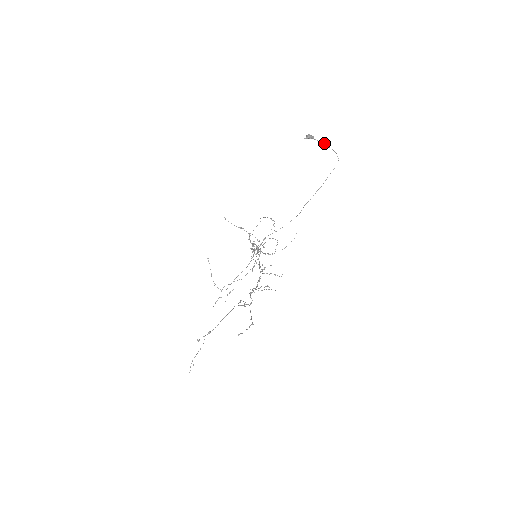
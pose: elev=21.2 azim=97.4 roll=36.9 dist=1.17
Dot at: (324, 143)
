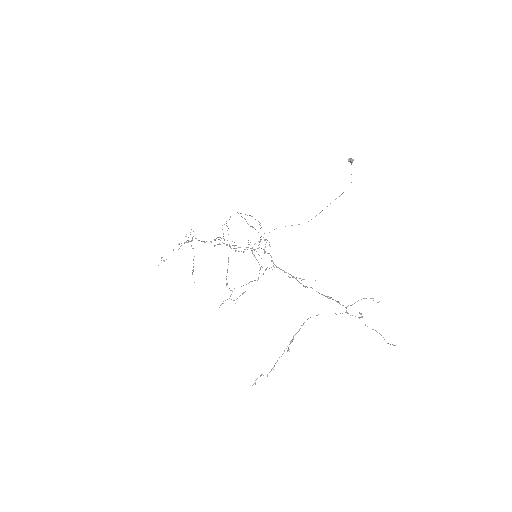
Dot at: occluded
